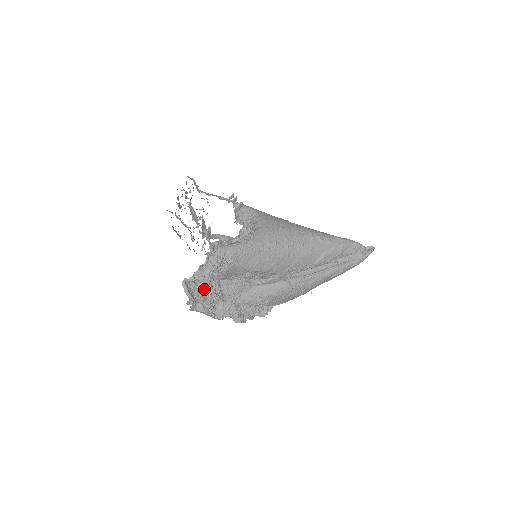
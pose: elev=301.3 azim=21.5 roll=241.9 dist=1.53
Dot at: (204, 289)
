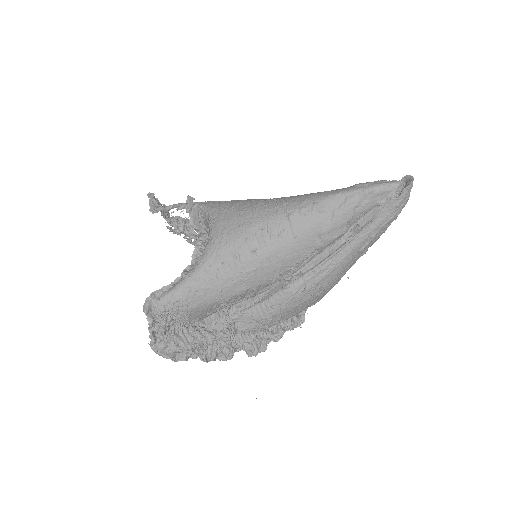
Dot at: (176, 346)
